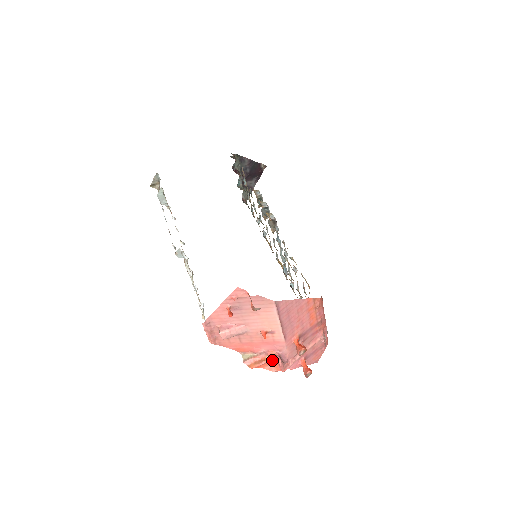
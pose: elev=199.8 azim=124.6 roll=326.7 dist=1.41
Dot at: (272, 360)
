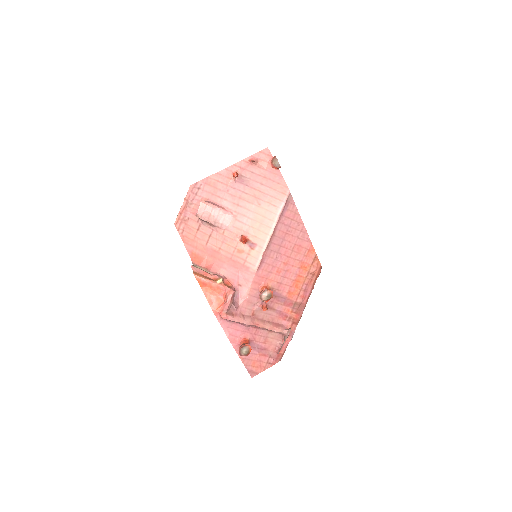
Dot at: (223, 287)
